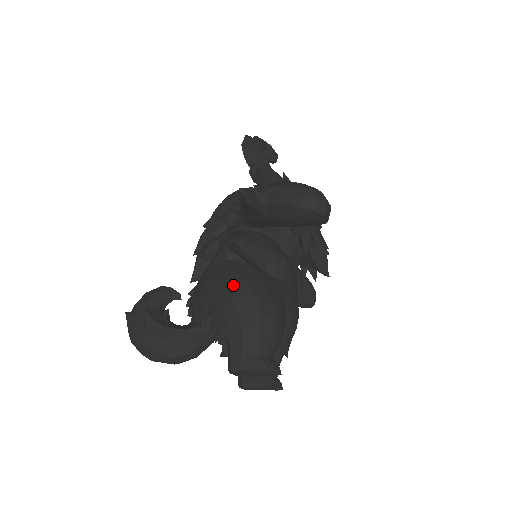
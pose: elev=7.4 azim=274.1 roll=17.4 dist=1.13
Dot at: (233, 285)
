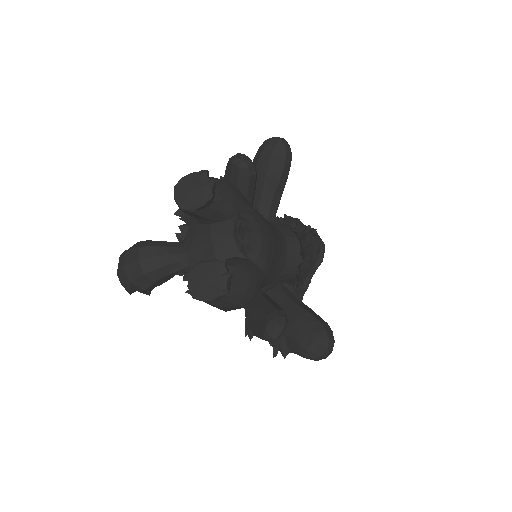
Dot at: occluded
